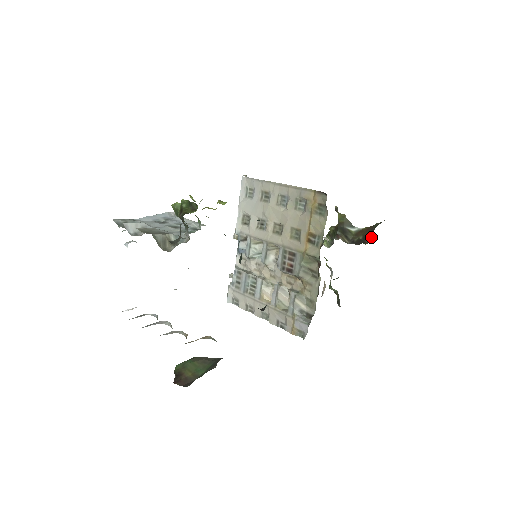
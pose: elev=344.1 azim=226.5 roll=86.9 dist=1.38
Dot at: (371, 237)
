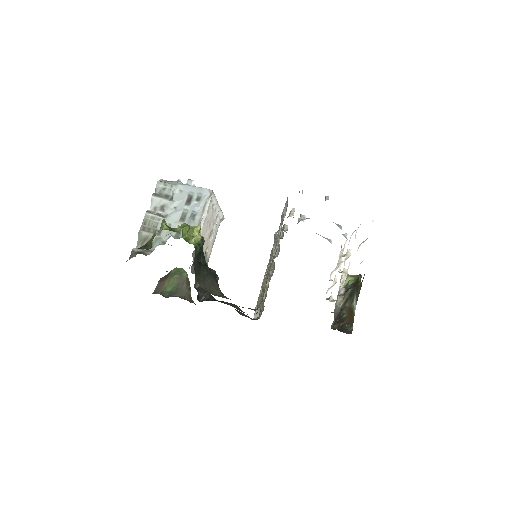
Dot at: (338, 328)
